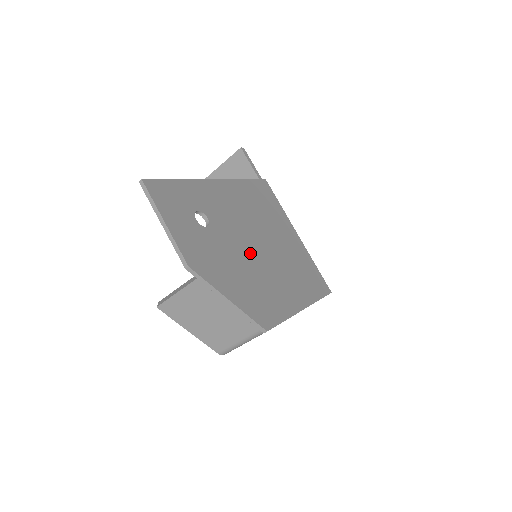
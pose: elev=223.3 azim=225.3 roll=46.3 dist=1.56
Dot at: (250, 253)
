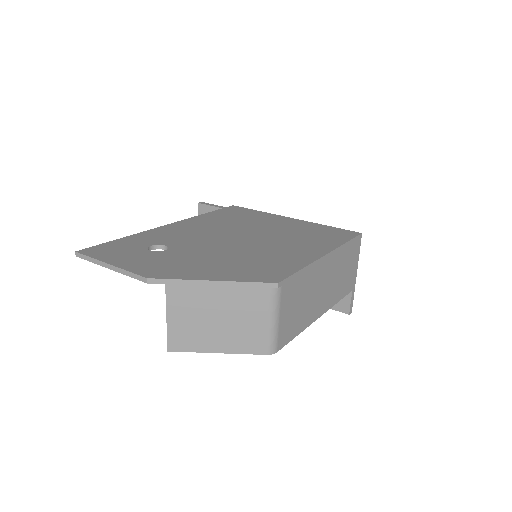
Dot at: (230, 246)
